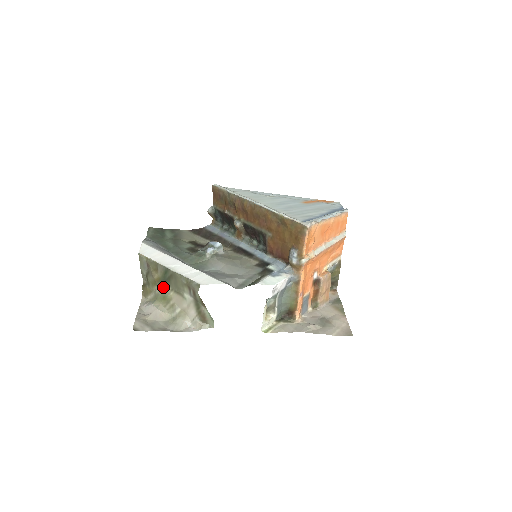
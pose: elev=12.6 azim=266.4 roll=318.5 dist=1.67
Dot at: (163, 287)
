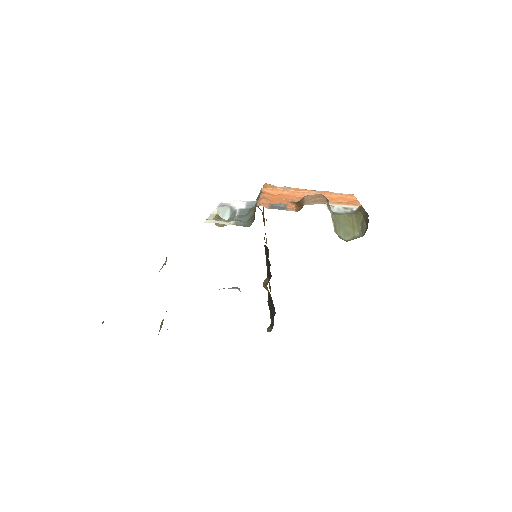
Dot at: occluded
